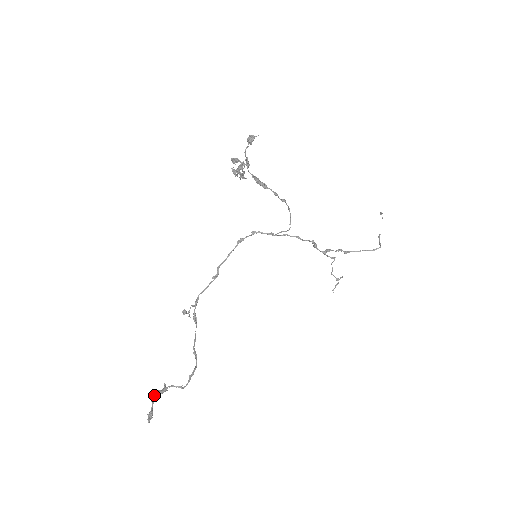
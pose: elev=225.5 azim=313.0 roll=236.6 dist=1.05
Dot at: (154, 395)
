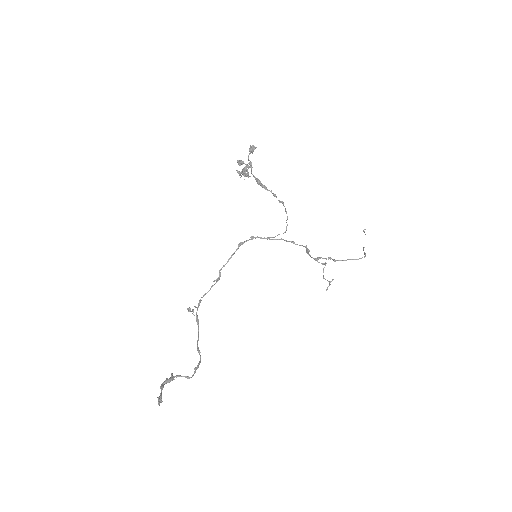
Dot at: occluded
